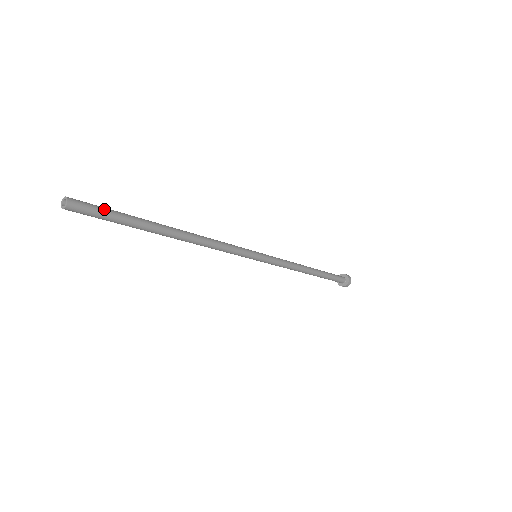
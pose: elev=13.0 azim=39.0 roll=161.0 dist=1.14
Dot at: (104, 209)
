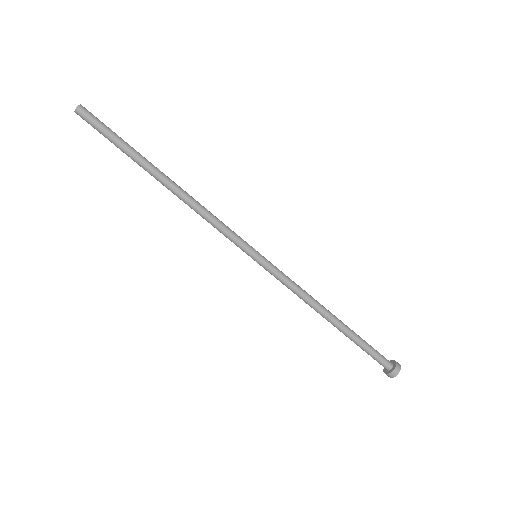
Dot at: (106, 129)
